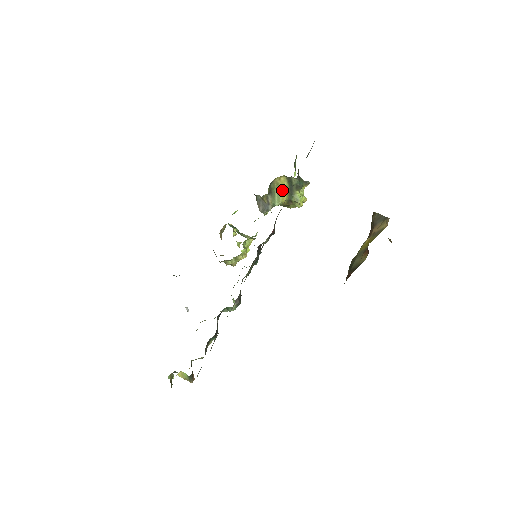
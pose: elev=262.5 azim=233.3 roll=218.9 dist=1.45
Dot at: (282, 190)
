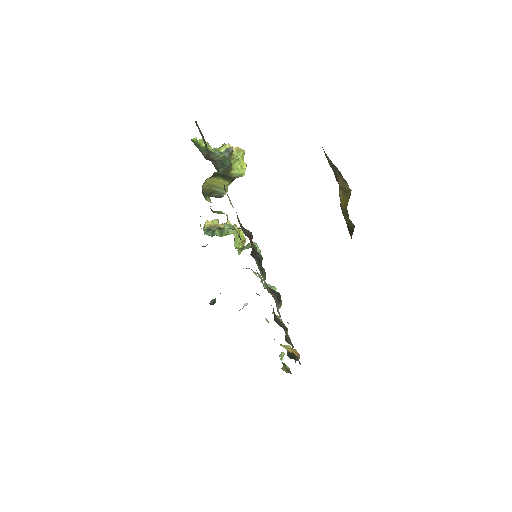
Dot at: (217, 183)
